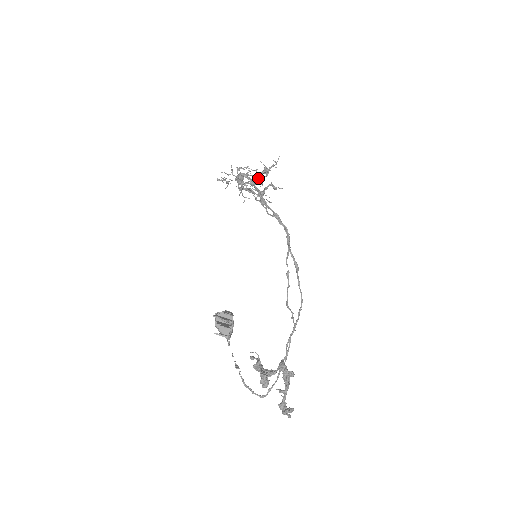
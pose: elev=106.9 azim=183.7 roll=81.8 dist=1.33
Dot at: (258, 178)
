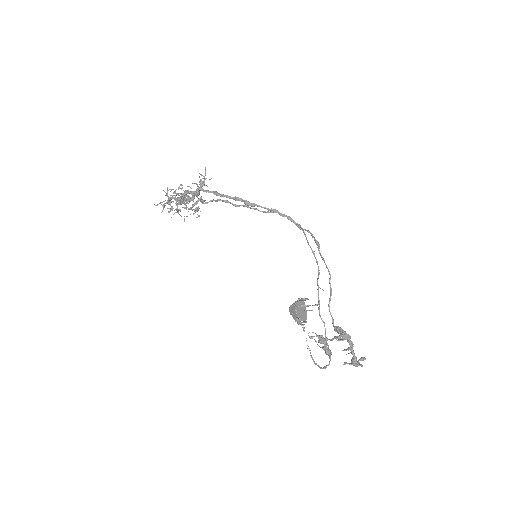
Dot at: occluded
